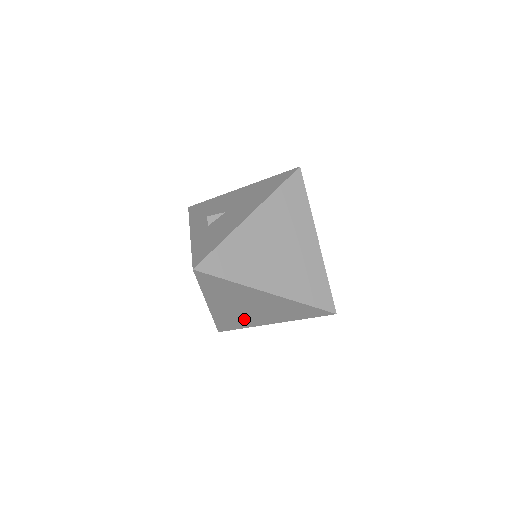
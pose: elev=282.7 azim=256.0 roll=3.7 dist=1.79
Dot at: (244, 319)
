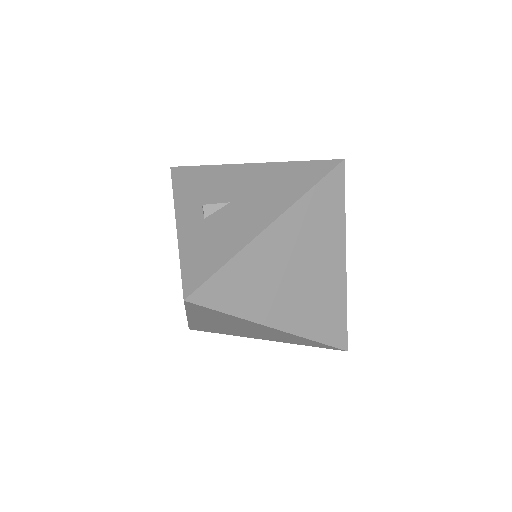
Dot at: (228, 331)
